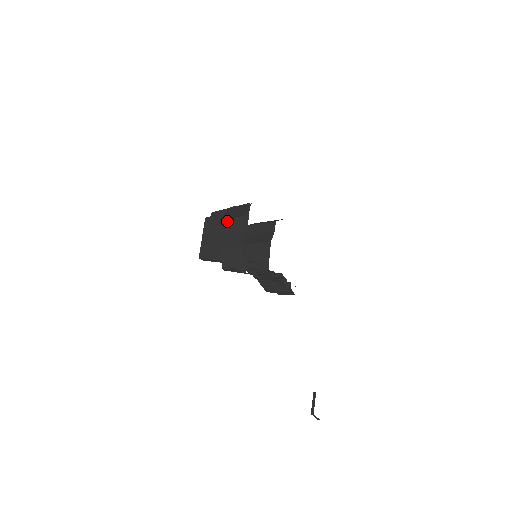
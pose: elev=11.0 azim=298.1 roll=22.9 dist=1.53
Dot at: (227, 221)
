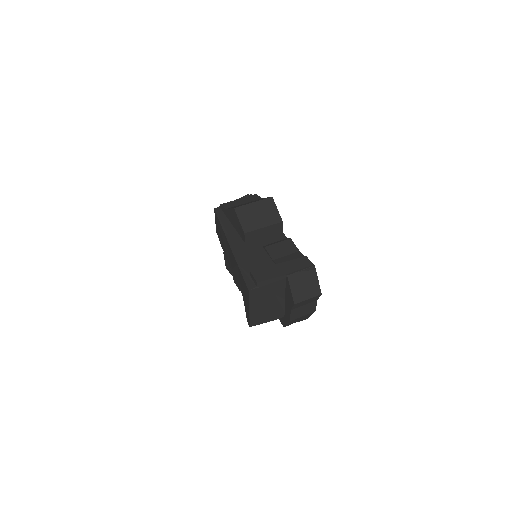
Dot at: (302, 303)
